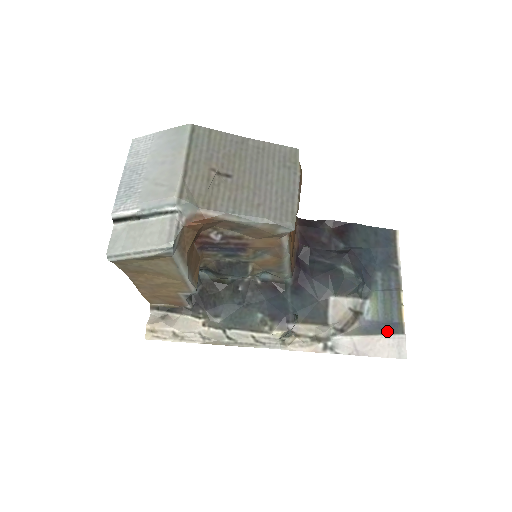
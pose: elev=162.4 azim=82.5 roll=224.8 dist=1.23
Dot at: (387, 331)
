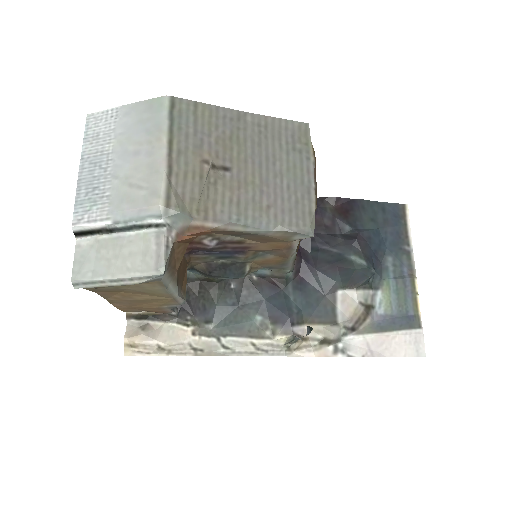
Dot at: (403, 326)
